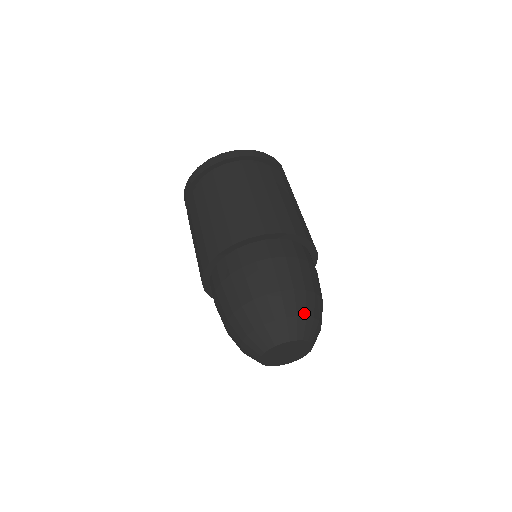
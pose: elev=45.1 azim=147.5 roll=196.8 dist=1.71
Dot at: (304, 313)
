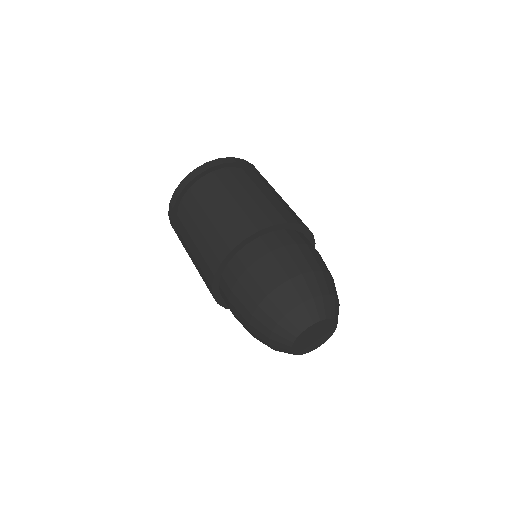
Dot at: (337, 296)
